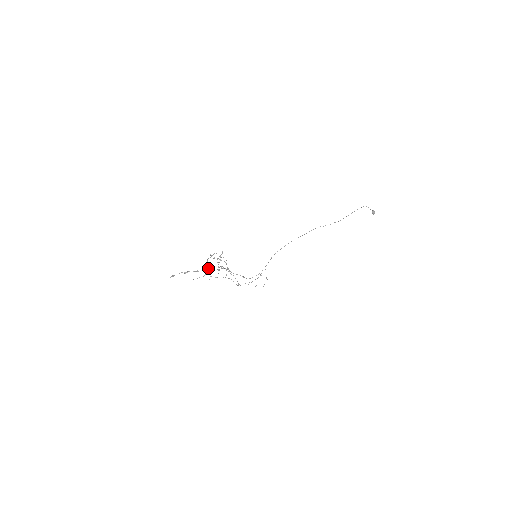
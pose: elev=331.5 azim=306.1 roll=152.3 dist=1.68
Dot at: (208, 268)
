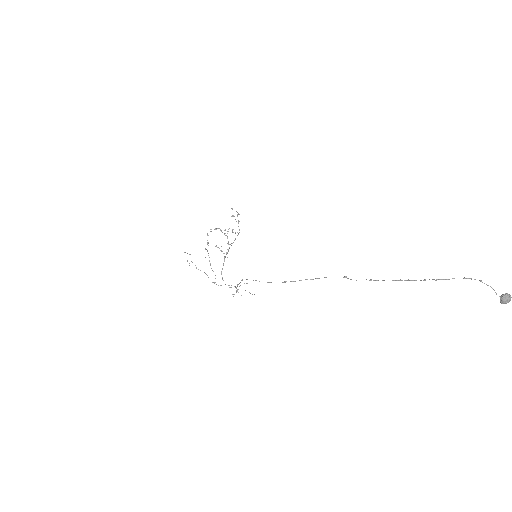
Dot at: occluded
